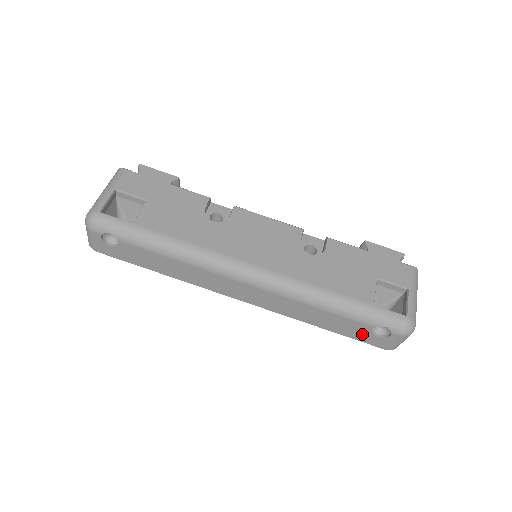
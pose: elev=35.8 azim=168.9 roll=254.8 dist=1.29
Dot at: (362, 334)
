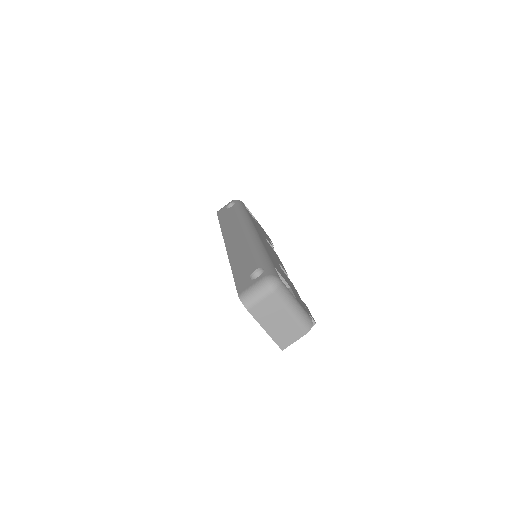
Dot at: (245, 276)
